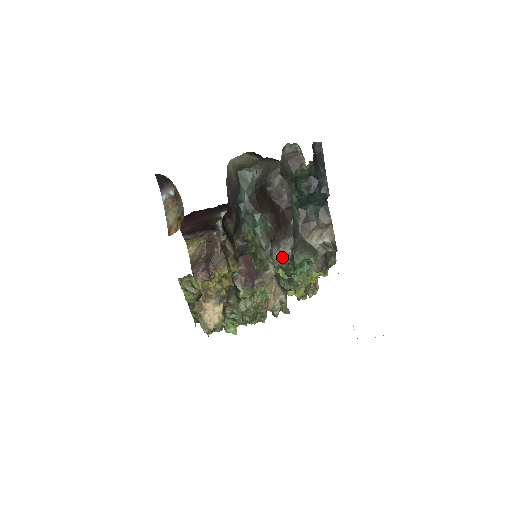
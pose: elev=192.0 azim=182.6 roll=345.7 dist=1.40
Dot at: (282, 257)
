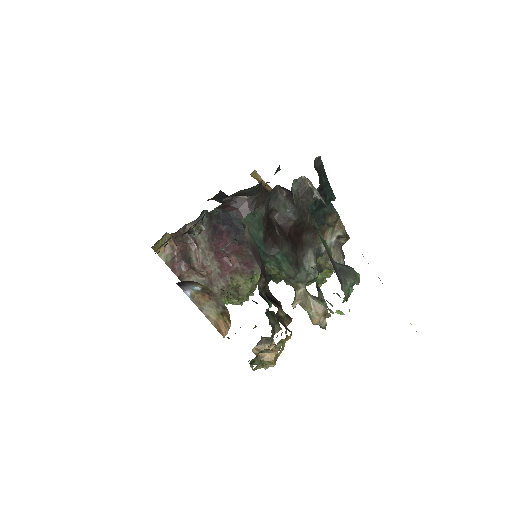
Dot at: (310, 275)
